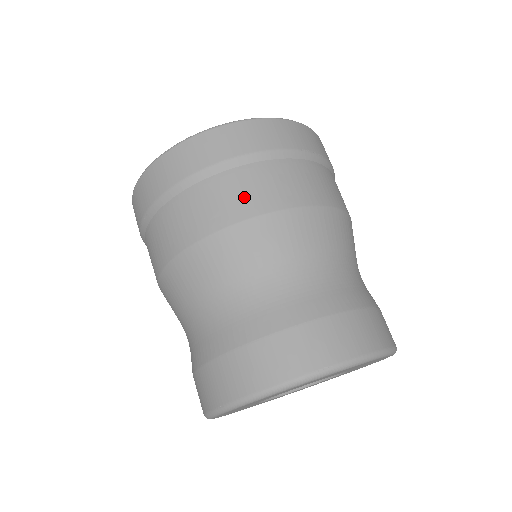
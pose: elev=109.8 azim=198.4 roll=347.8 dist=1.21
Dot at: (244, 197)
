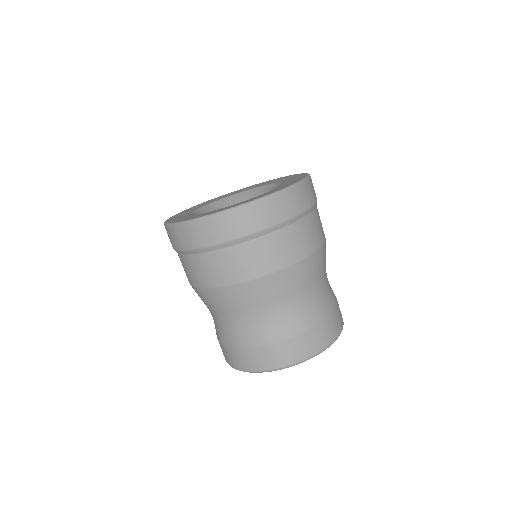
Dot at: (263, 260)
